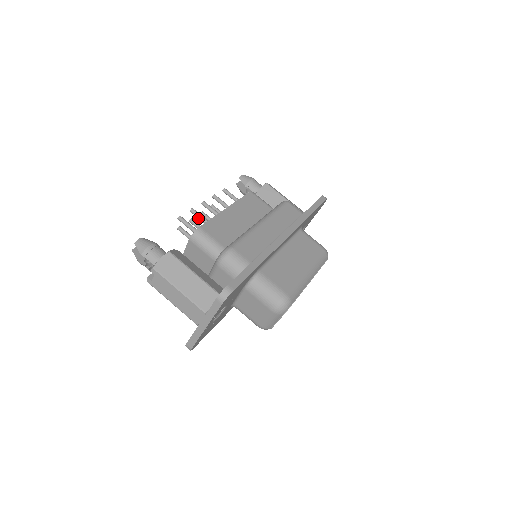
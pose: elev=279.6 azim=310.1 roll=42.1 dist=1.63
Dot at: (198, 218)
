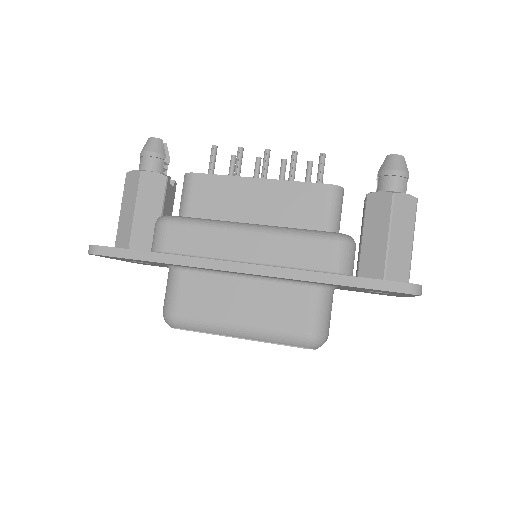
Dot at: (237, 163)
